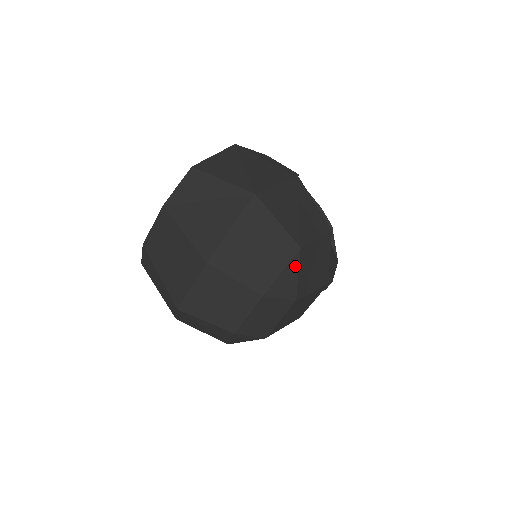
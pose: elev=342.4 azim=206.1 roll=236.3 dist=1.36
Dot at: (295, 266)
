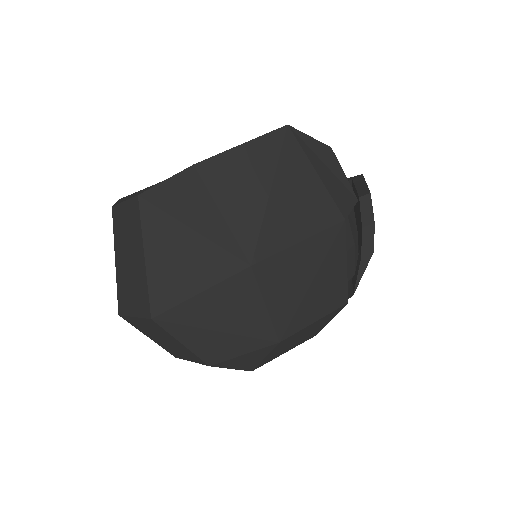
Dot at: (264, 352)
